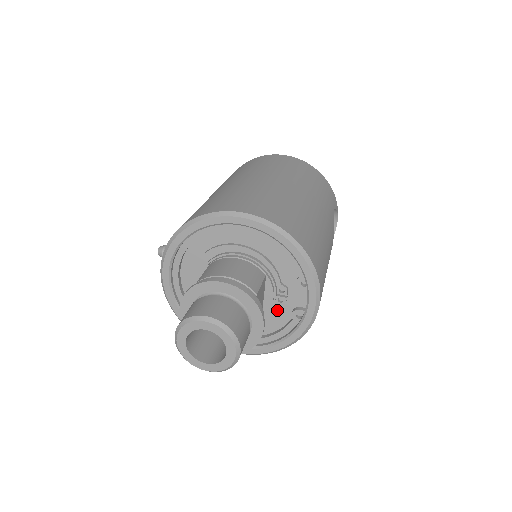
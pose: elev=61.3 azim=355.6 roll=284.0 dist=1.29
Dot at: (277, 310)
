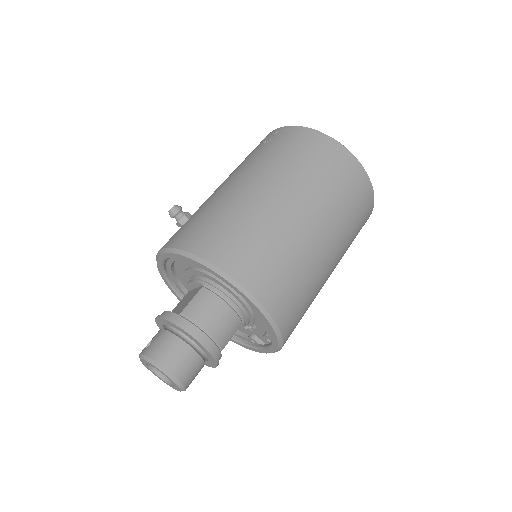
Dot at: occluded
